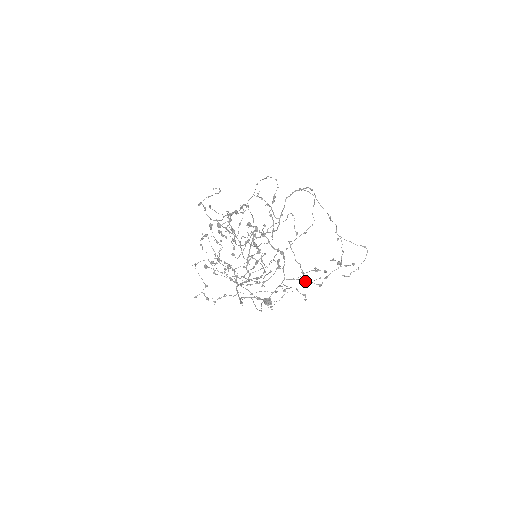
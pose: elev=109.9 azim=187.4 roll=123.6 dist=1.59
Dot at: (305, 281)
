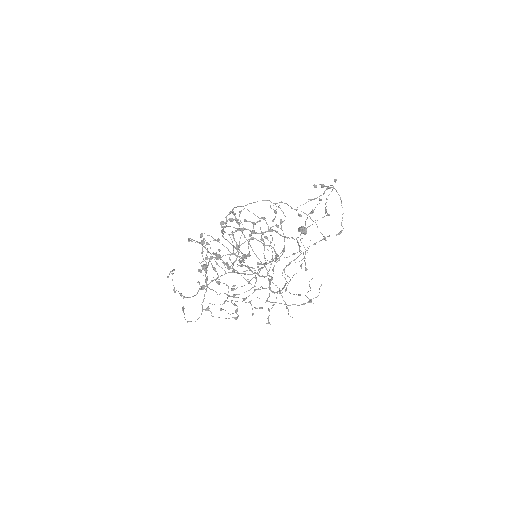
Dot at: occluded
